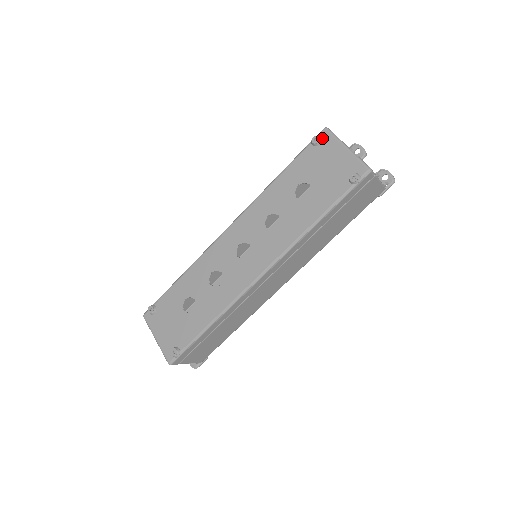
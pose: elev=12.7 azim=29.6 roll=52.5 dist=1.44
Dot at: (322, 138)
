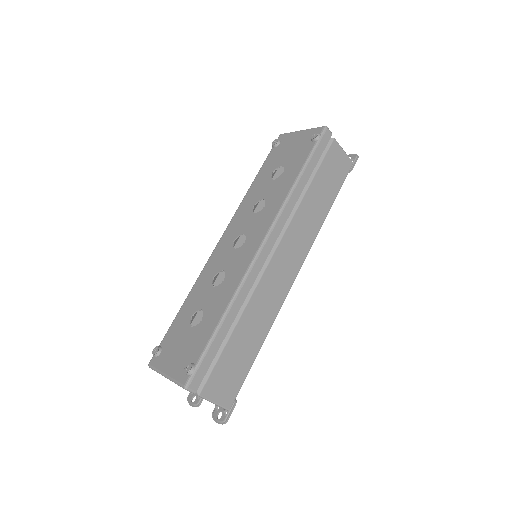
Dot at: (280, 140)
